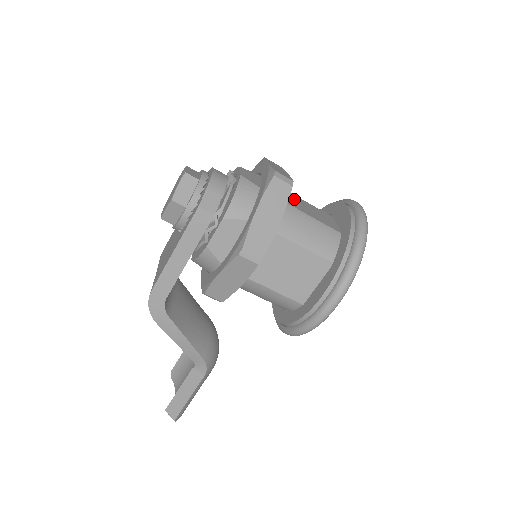
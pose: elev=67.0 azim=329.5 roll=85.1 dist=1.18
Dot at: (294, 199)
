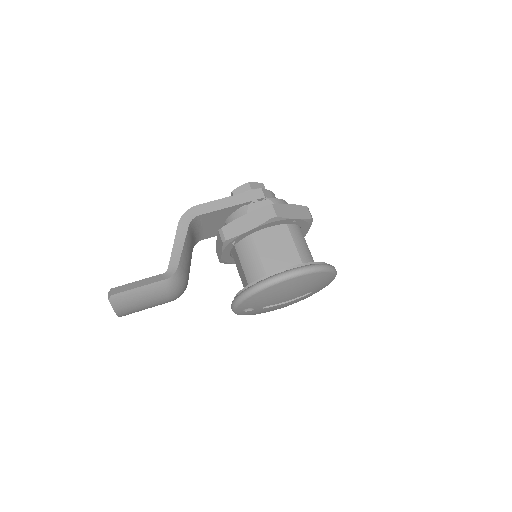
Dot at: occluded
